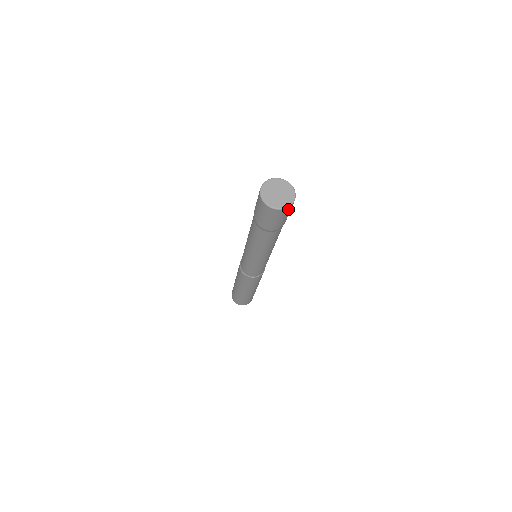
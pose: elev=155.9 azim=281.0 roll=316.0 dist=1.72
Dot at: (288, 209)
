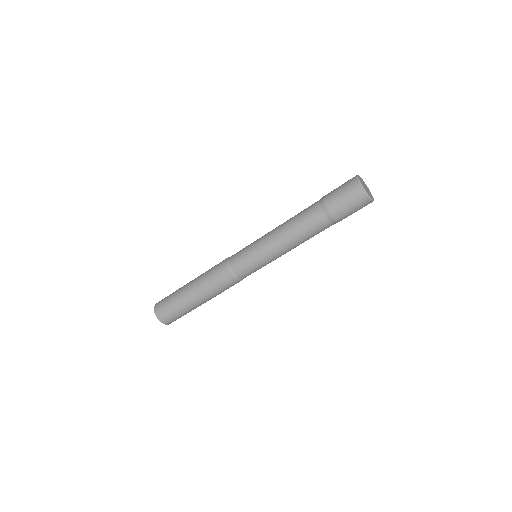
Dot at: (369, 203)
